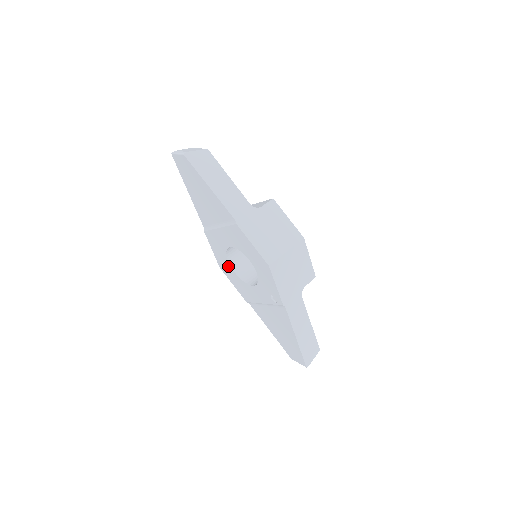
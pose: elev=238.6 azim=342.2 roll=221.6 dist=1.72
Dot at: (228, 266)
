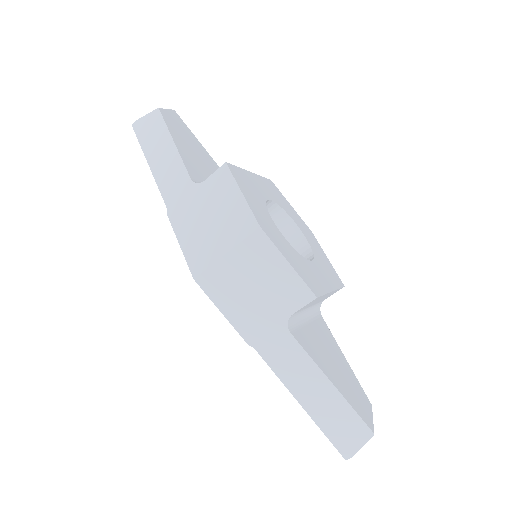
Dot at: occluded
